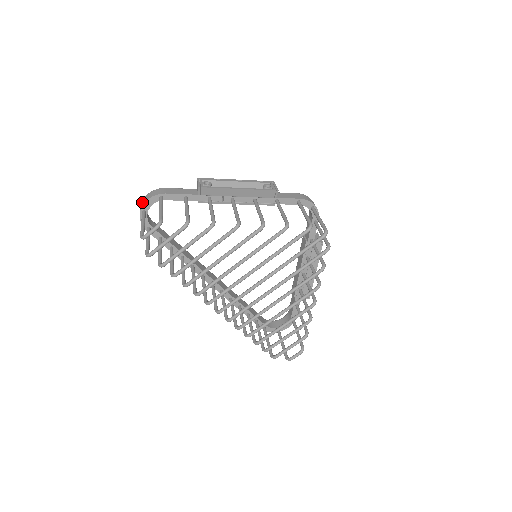
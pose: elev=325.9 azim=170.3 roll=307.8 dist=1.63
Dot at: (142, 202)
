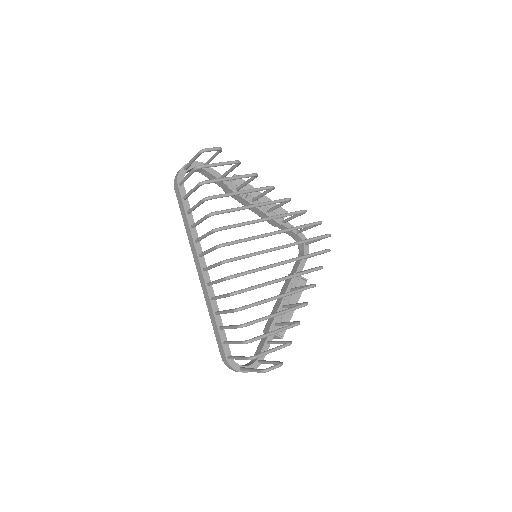
Dot at: occluded
